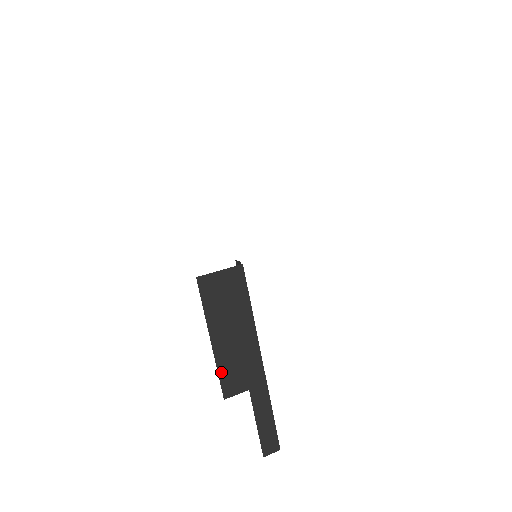
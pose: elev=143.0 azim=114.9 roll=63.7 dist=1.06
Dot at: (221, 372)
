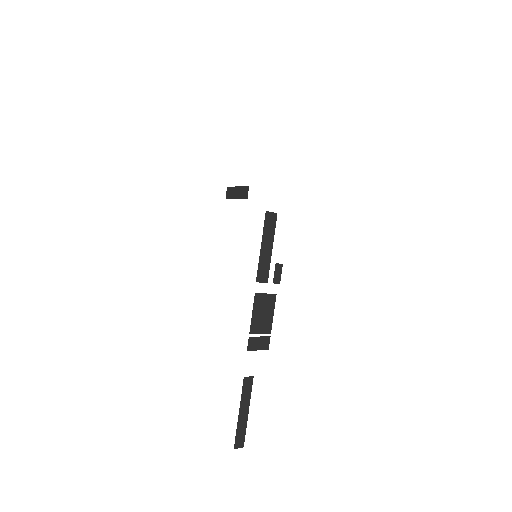
Dot at: occluded
